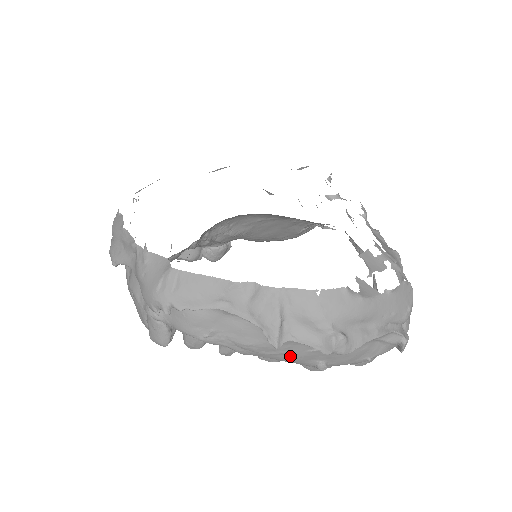
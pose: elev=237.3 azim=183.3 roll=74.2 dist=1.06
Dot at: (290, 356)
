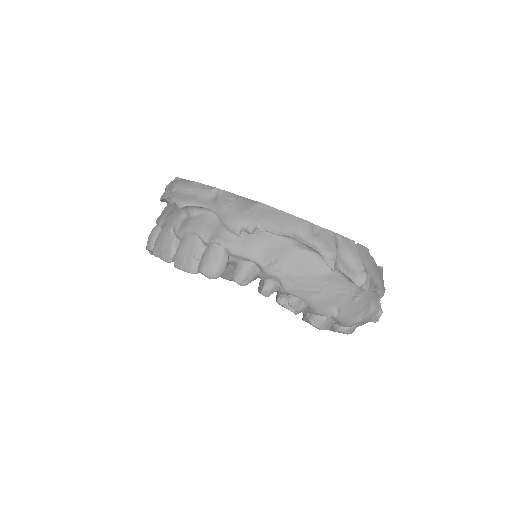
Dot at: (322, 296)
